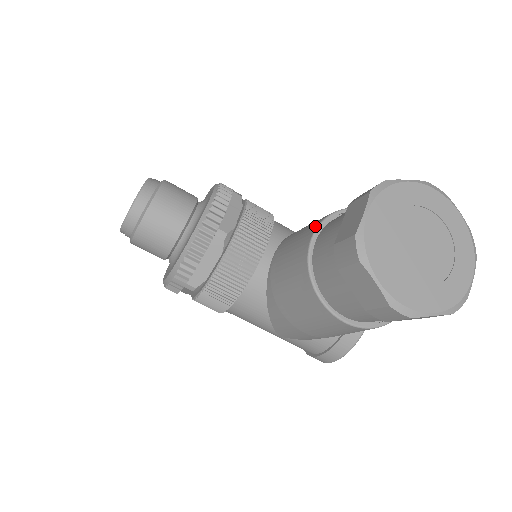
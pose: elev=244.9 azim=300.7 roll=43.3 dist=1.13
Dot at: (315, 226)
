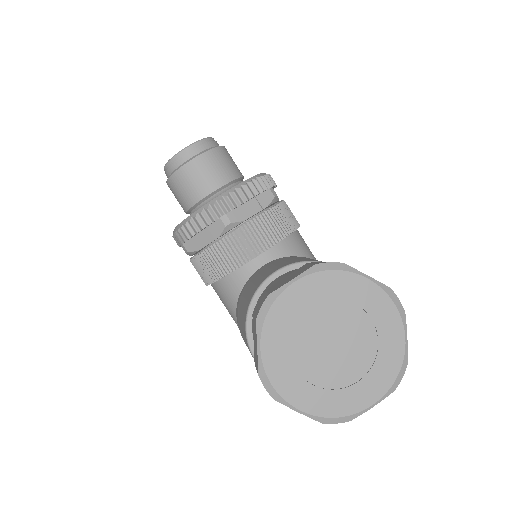
Dot at: (289, 263)
